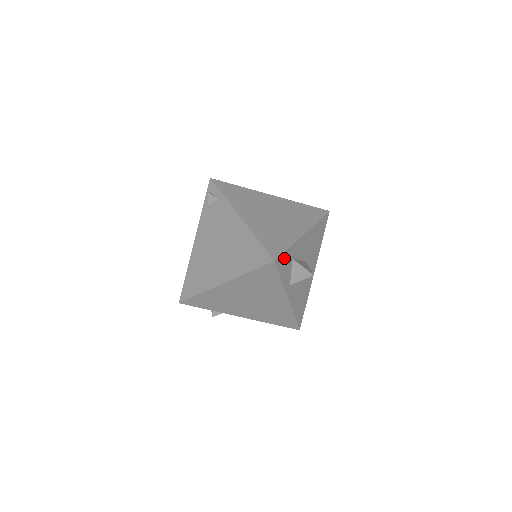
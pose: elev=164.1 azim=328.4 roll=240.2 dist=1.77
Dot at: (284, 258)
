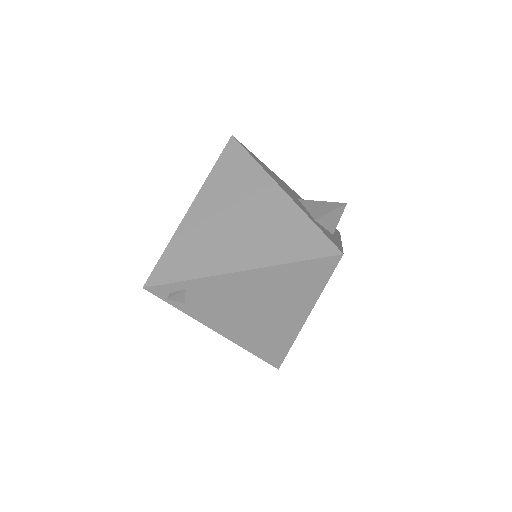
Dot at: occluded
